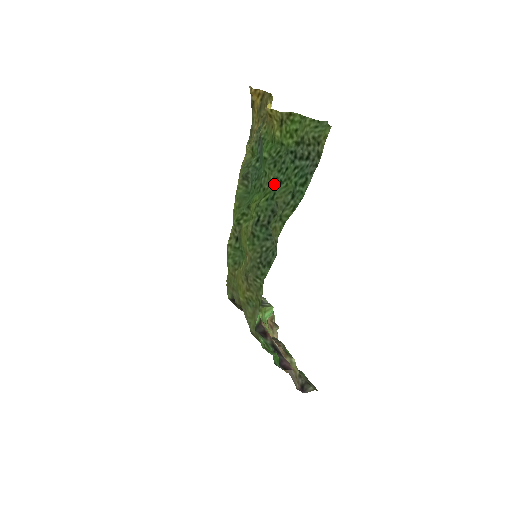
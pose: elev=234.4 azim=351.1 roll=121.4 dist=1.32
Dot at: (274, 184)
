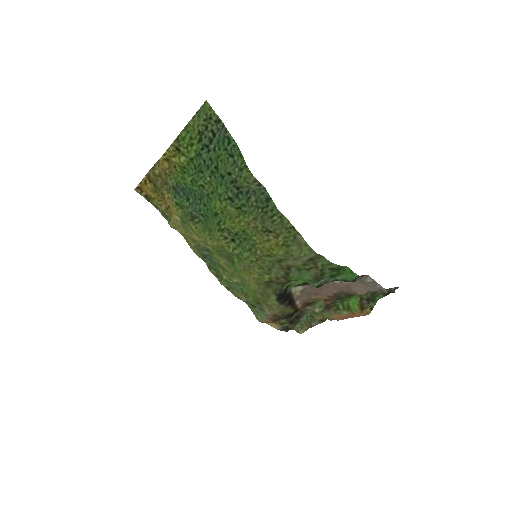
Dot at: (214, 177)
